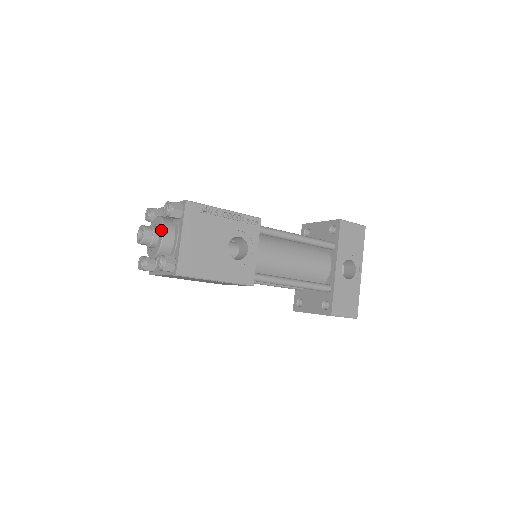
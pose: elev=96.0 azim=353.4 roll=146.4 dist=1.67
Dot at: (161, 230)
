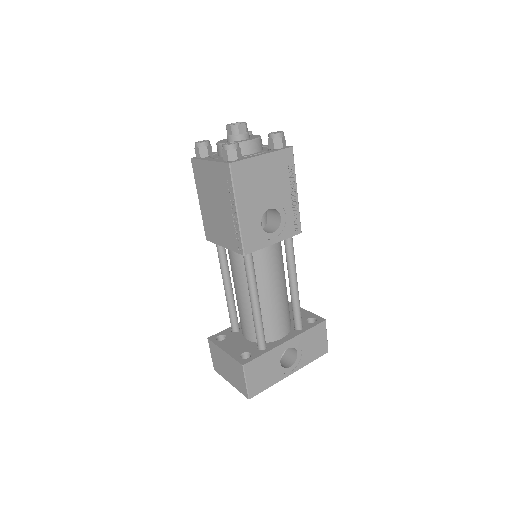
Dot at: (254, 138)
